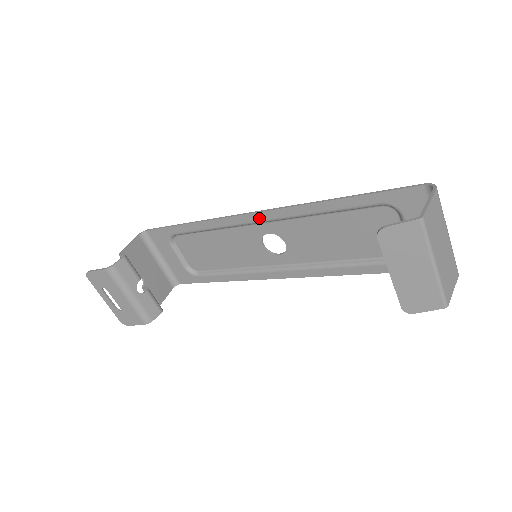
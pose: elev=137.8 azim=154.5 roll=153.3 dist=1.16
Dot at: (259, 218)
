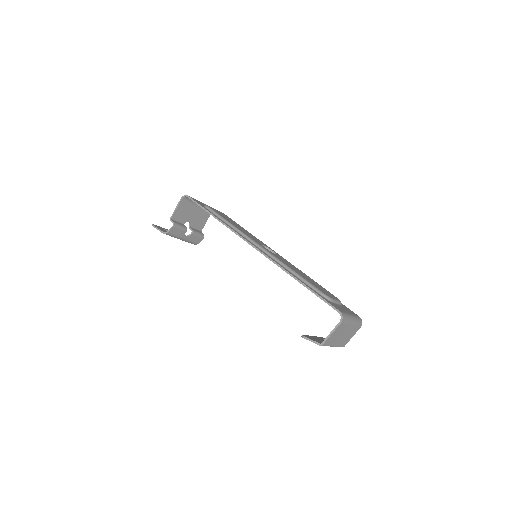
Dot at: occluded
